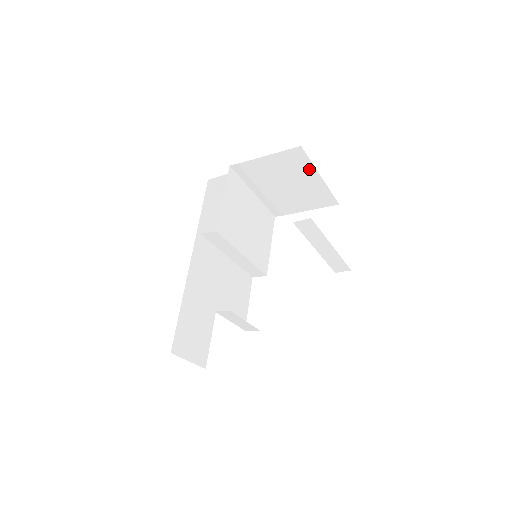
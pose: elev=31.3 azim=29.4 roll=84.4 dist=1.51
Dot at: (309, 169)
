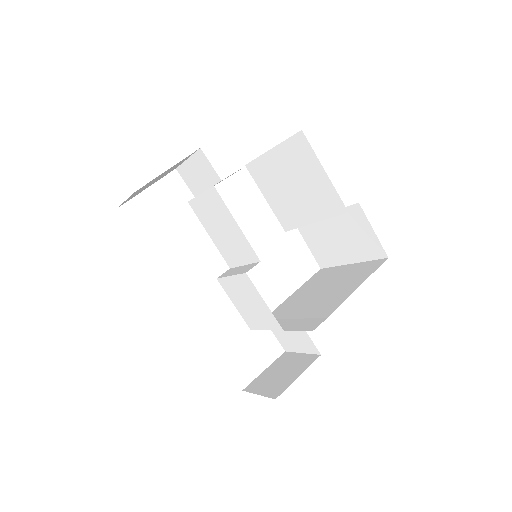
Dot at: occluded
